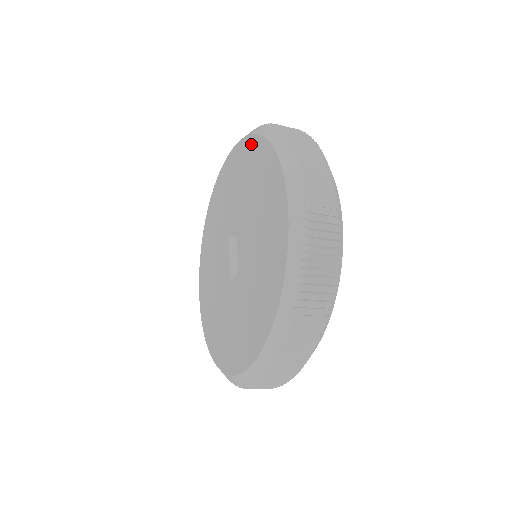
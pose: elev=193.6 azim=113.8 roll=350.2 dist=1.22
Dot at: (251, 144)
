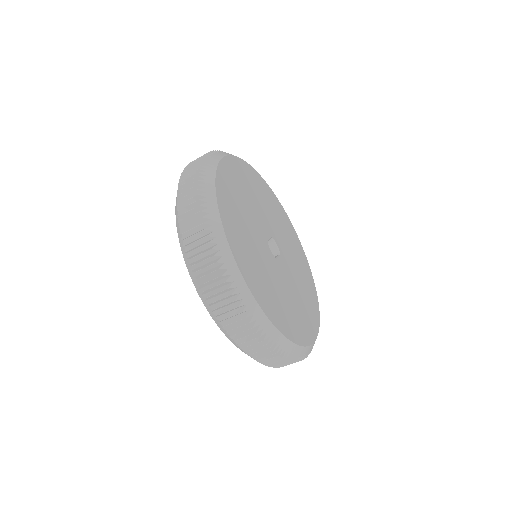
Dot at: occluded
